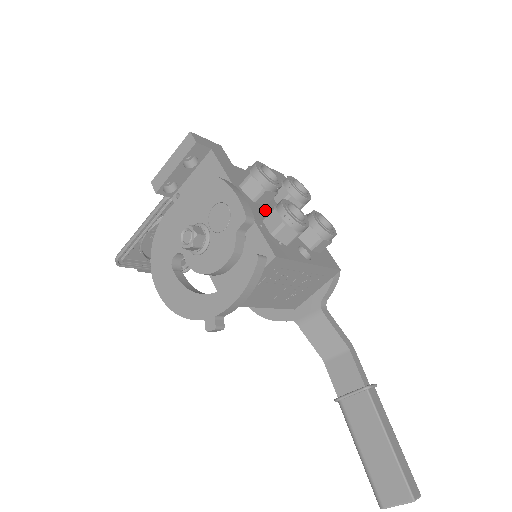
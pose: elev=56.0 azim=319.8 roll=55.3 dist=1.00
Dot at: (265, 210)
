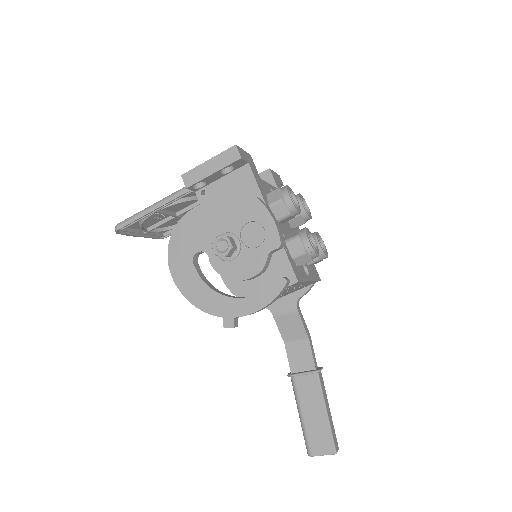
Dot at: (283, 229)
